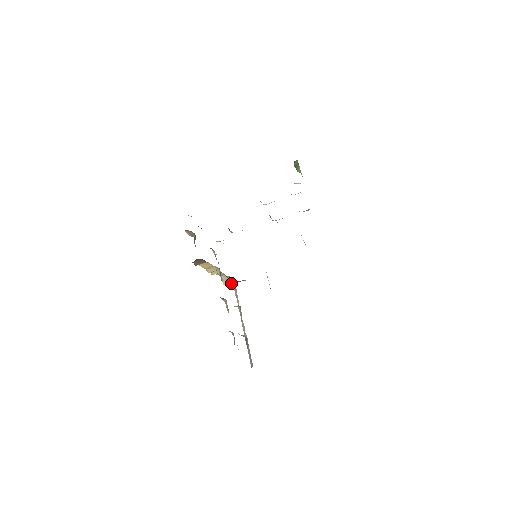
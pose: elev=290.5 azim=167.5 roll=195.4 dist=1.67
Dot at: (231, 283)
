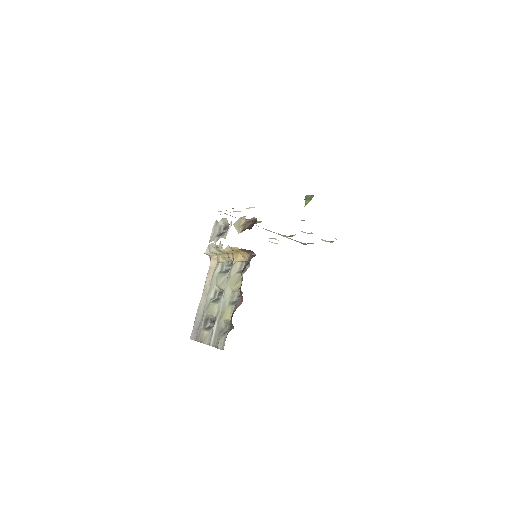
Dot at: (213, 257)
